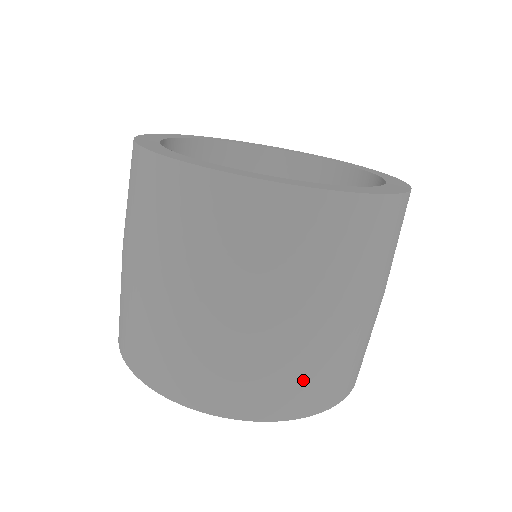
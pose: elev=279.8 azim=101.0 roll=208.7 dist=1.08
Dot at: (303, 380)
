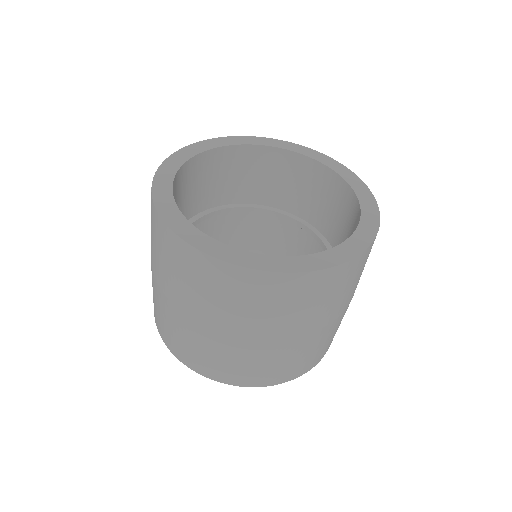
Dot at: (283, 367)
